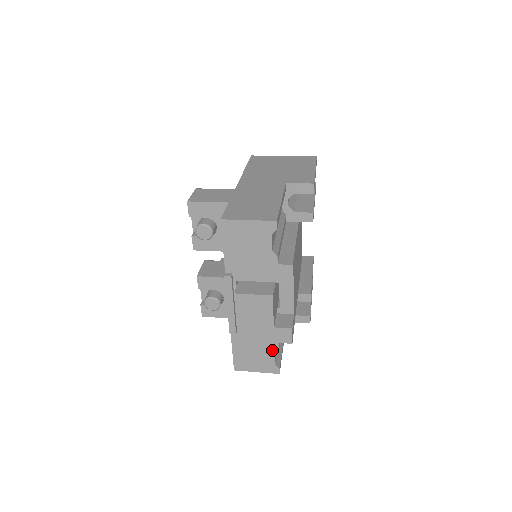
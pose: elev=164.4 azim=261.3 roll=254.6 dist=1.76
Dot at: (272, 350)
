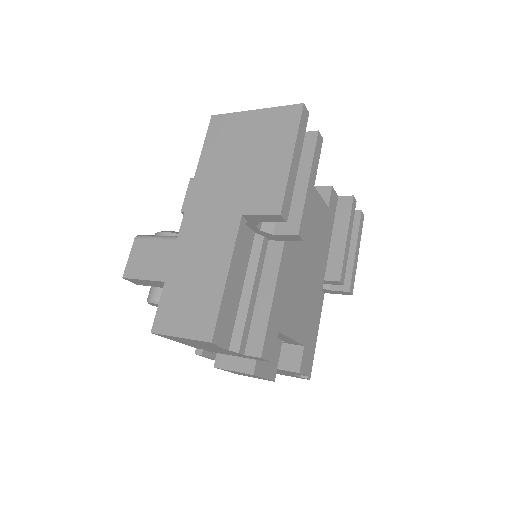
Dot at: (290, 374)
